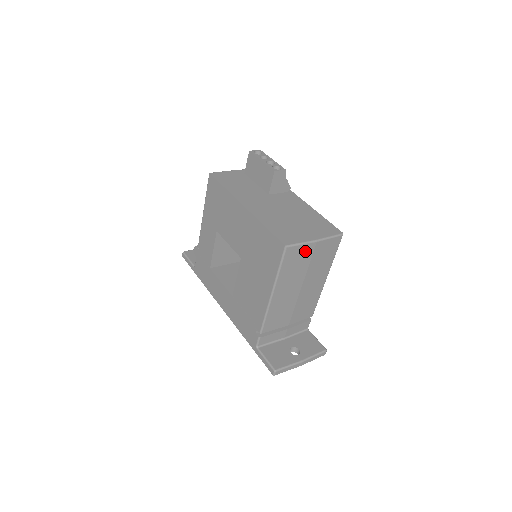
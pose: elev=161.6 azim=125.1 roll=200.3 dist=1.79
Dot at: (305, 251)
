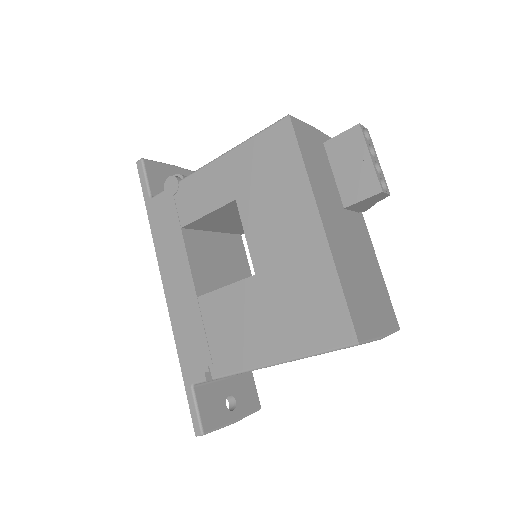
Dot at: occluded
